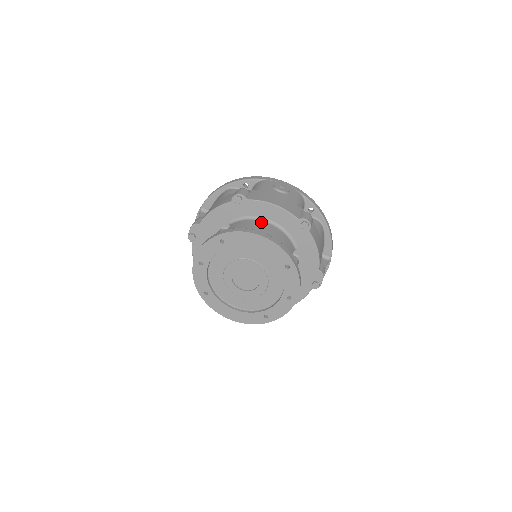
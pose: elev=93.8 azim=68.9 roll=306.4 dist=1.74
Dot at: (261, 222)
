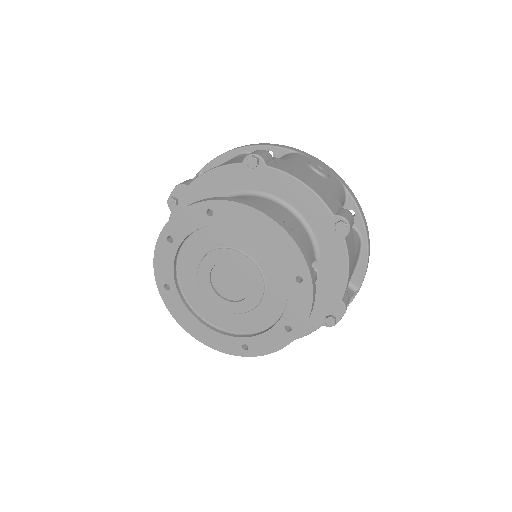
Dot at: (277, 205)
